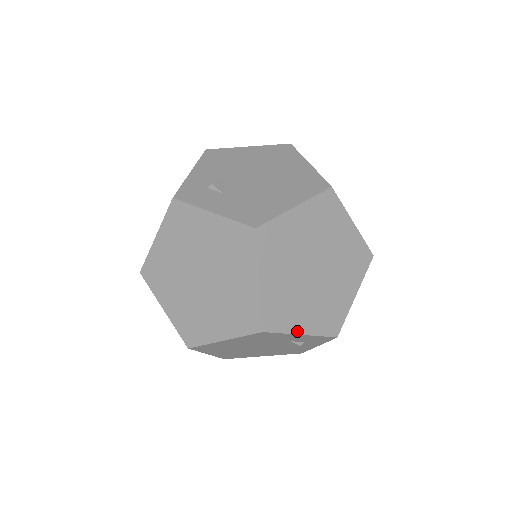
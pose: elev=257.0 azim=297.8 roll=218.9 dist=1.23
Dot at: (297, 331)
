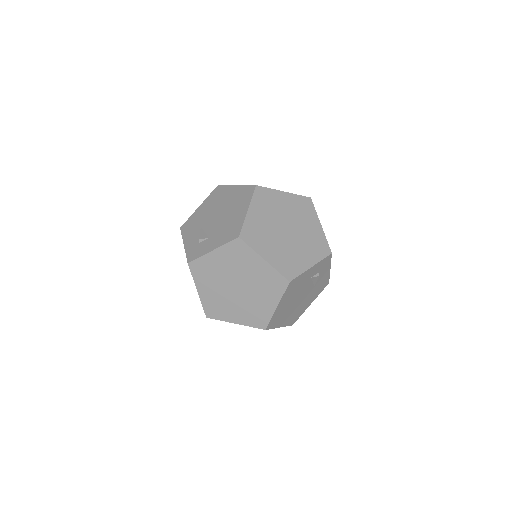
Dot at: (307, 267)
